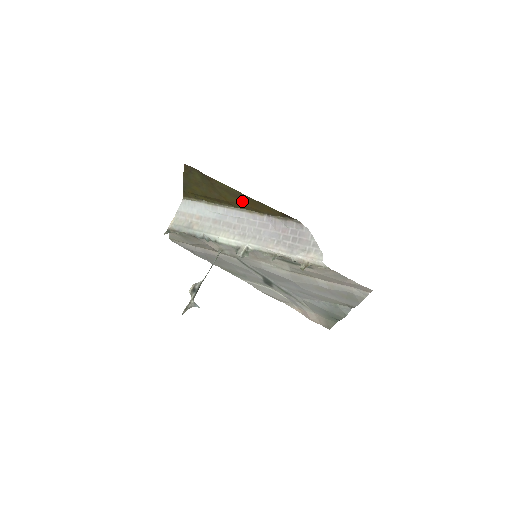
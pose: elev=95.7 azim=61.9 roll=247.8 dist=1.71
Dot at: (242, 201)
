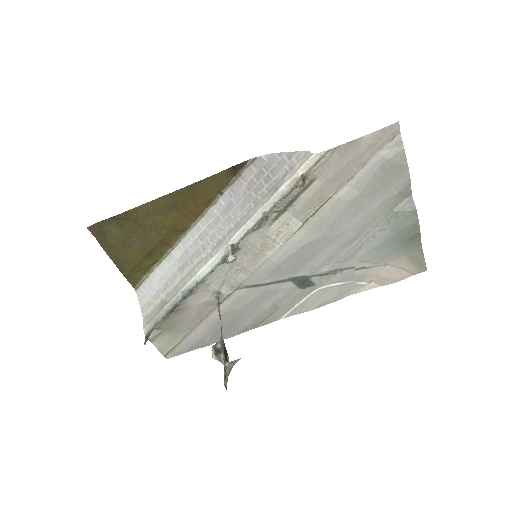
Dot at: (181, 208)
